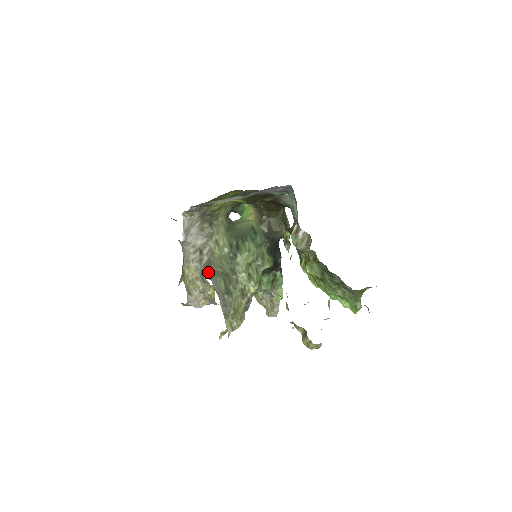
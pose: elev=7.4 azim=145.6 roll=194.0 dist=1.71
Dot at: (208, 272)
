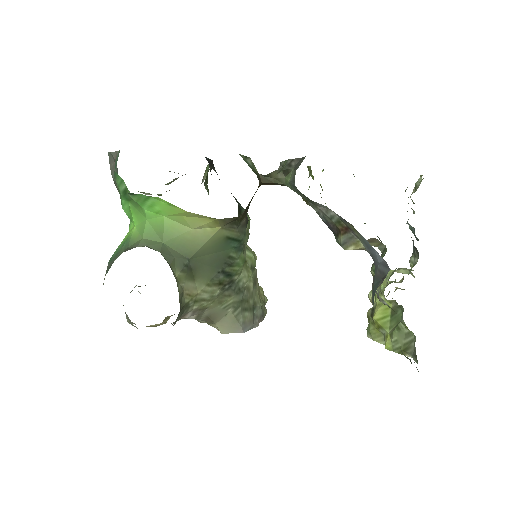
Dot at: (220, 326)
